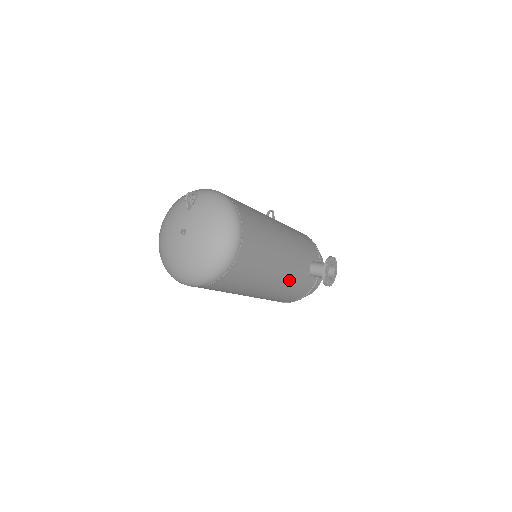
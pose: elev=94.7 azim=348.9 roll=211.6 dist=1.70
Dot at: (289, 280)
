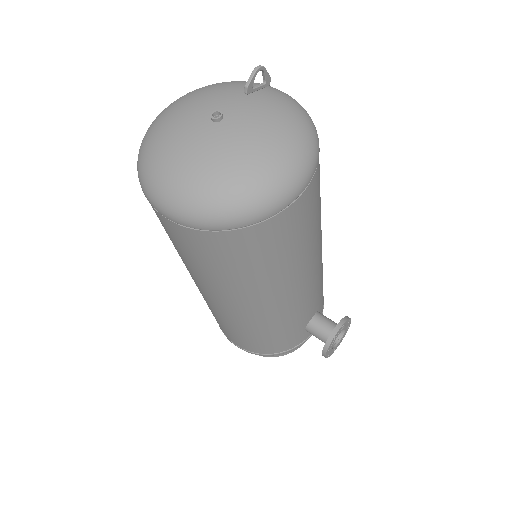
Dot at: (287, 315)
